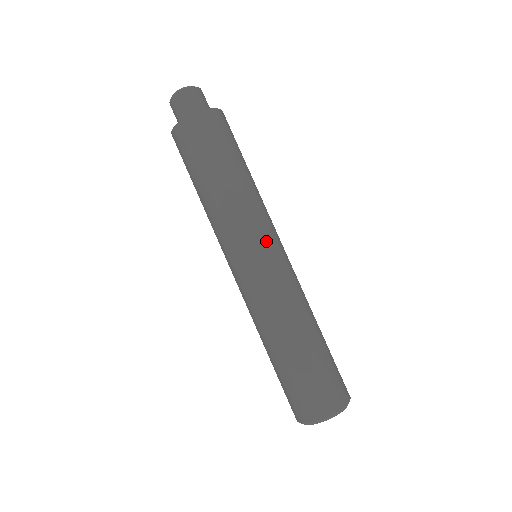
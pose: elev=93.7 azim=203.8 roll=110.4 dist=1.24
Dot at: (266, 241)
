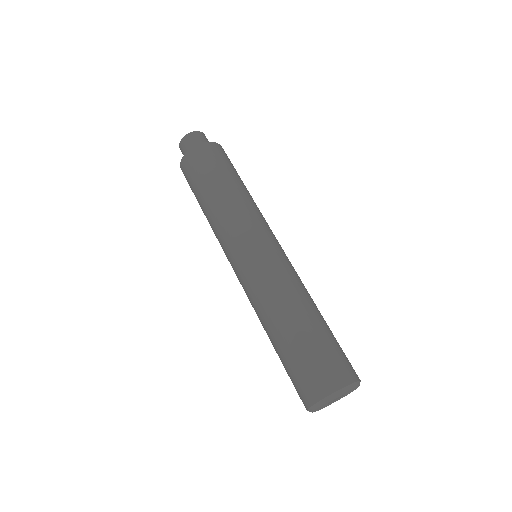
Dot at: (246, 240)
